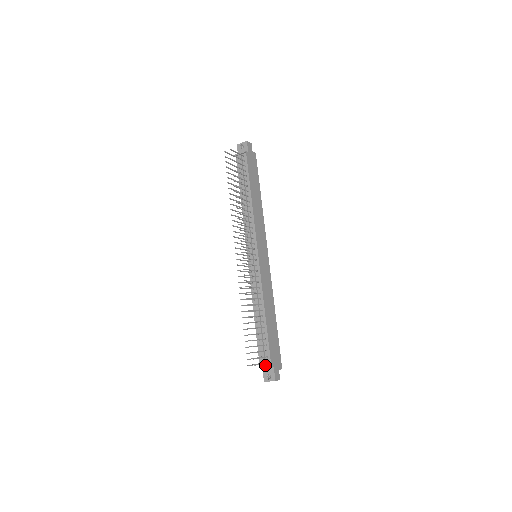
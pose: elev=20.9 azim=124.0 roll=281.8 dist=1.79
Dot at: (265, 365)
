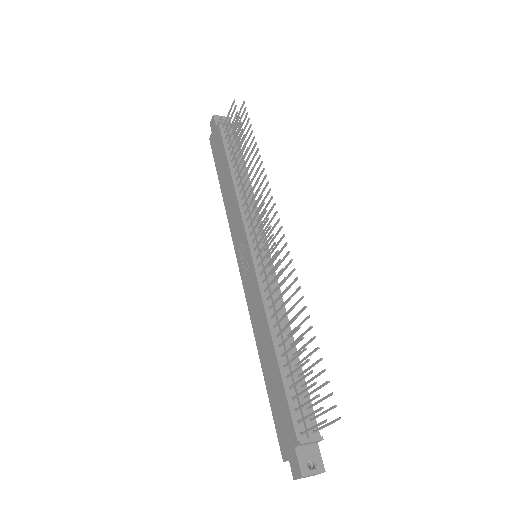
Dot at: (312, 436)
